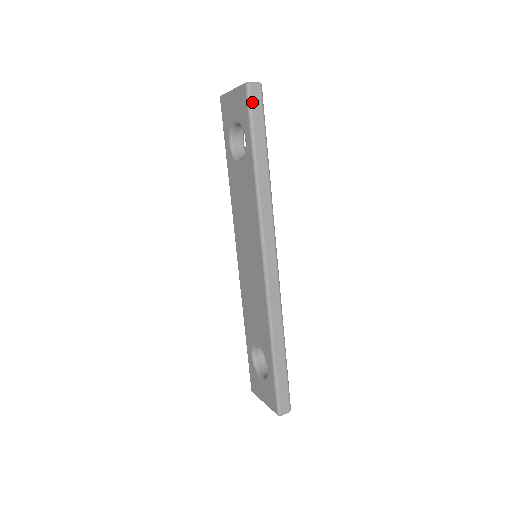
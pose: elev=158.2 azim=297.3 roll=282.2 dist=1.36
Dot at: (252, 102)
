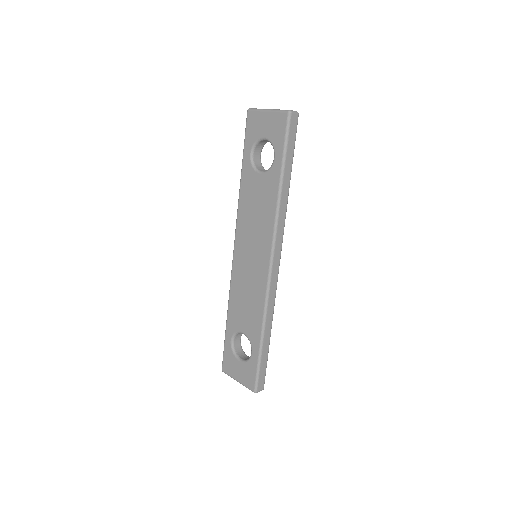
Dot at: (290, 128)
